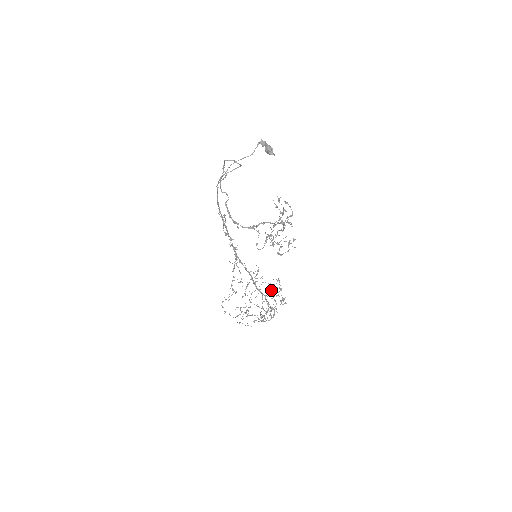
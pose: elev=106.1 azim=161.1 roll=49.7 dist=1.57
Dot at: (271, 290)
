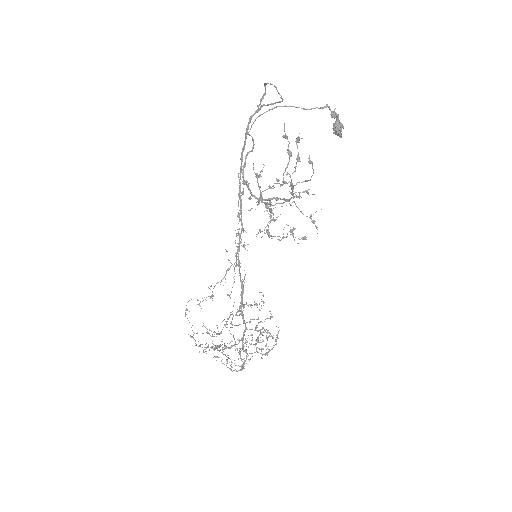
Dot at: (260, 330)
